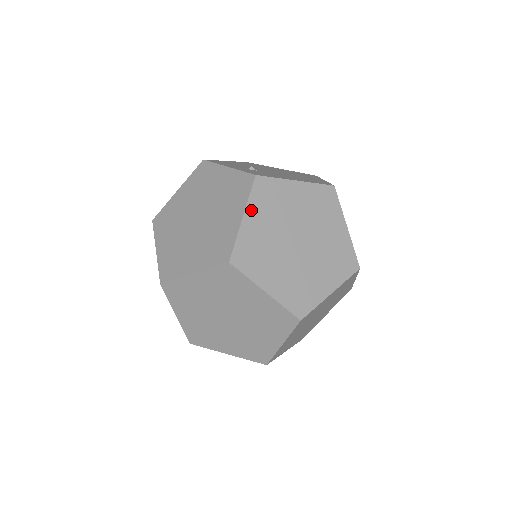
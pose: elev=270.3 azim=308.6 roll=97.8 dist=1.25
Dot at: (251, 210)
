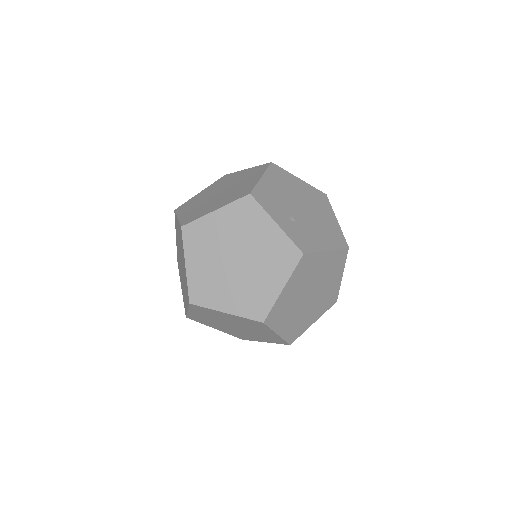
Dot at: (290, 282)
